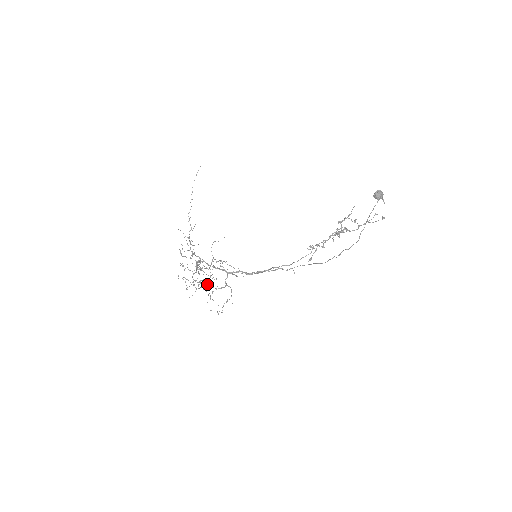
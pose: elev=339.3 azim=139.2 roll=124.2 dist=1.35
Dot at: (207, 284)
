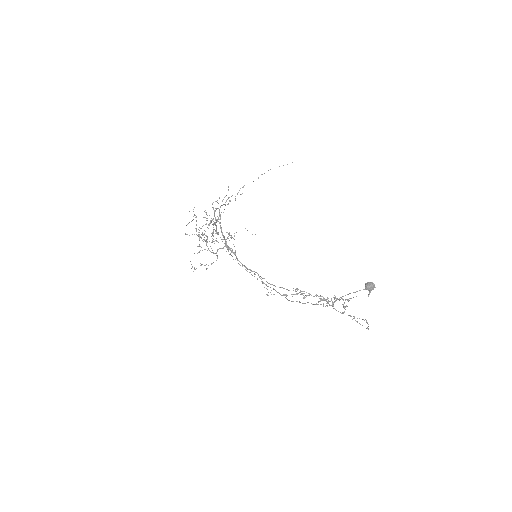
Dot at: occluded
